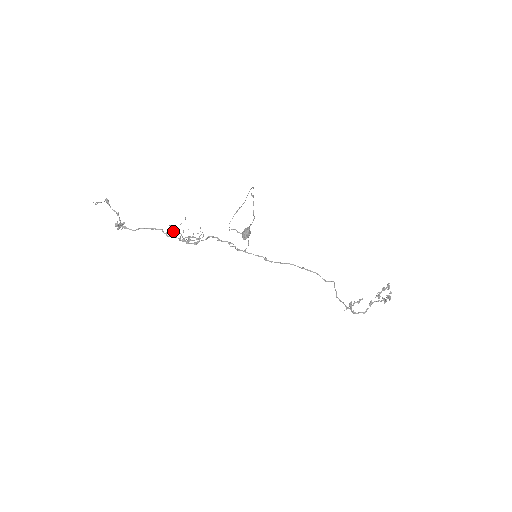
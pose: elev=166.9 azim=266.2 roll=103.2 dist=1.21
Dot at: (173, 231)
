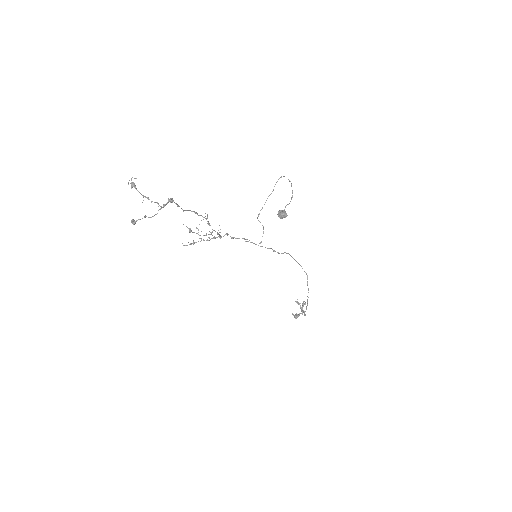
Dot at: (190, 229)
